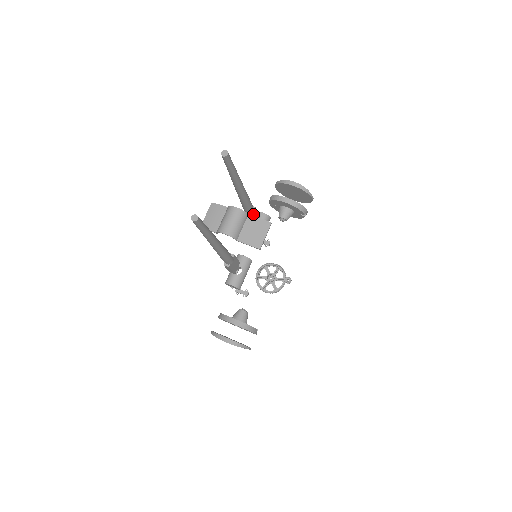
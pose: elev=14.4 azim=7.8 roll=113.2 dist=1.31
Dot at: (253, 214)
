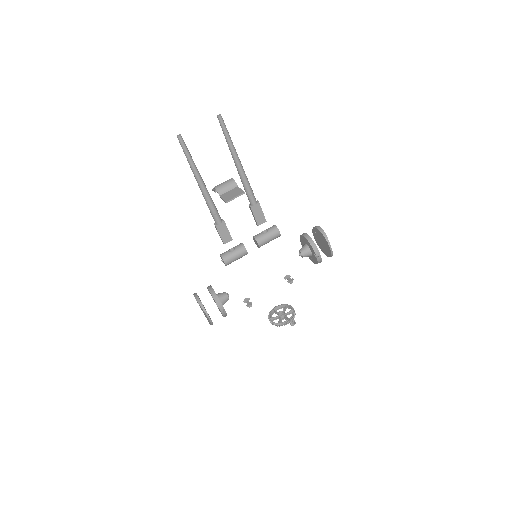
Dot at: (254, 204)
